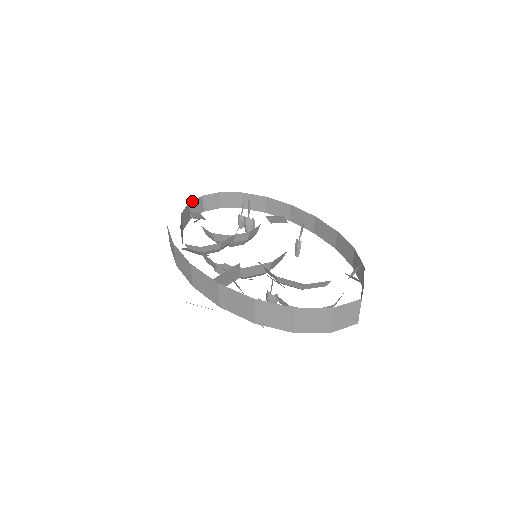
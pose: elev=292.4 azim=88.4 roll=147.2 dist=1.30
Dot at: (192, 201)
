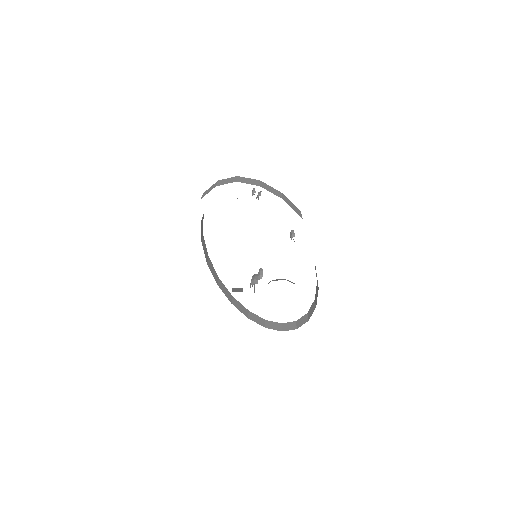
Dot at: occluded
